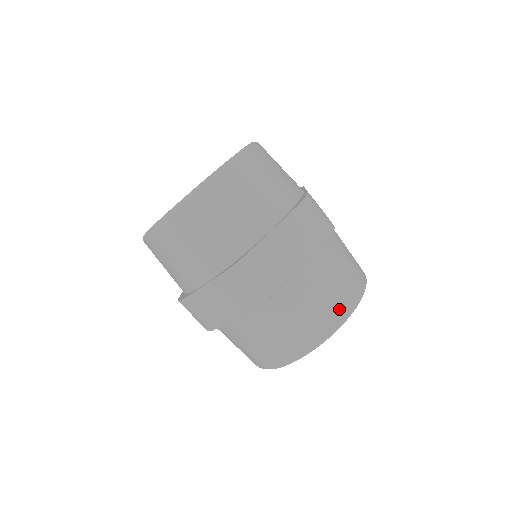
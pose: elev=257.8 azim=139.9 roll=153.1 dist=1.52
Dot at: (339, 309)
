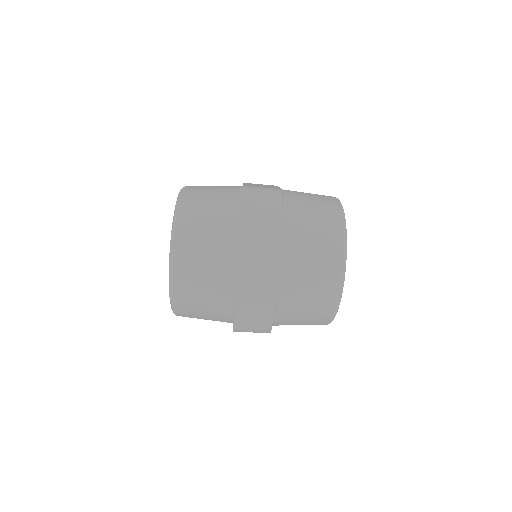
Dot at: (326, 308)
